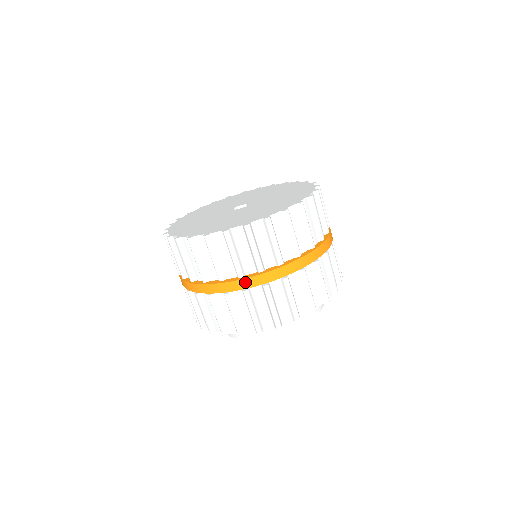
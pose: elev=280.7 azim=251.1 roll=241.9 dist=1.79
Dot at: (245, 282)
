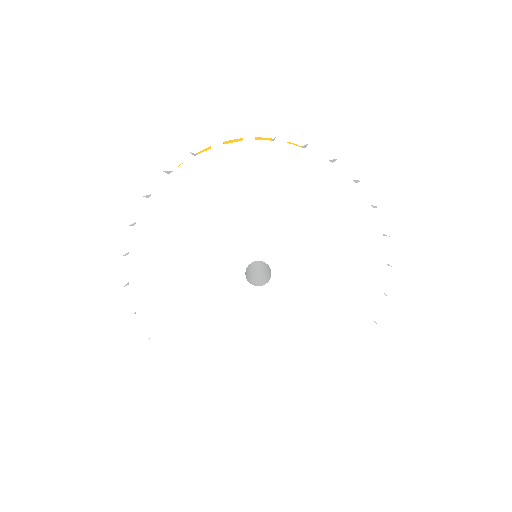
Dot at: occluded
